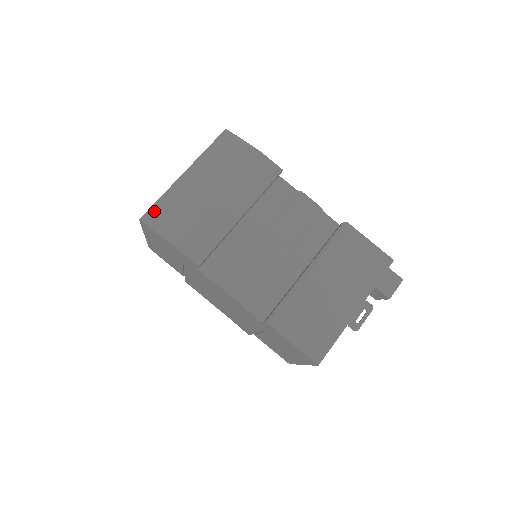
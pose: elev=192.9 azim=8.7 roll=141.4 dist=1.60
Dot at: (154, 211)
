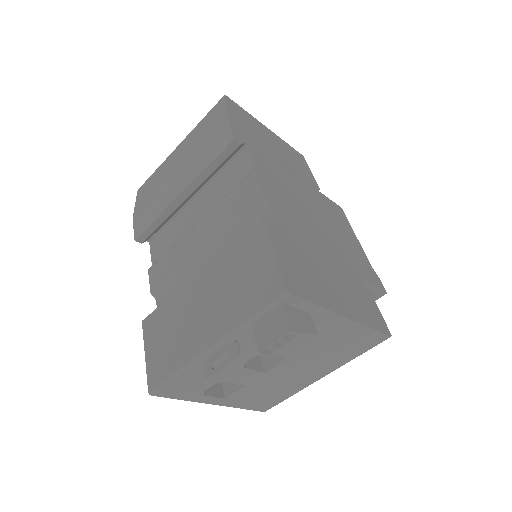
Dot at: (146, 183)
